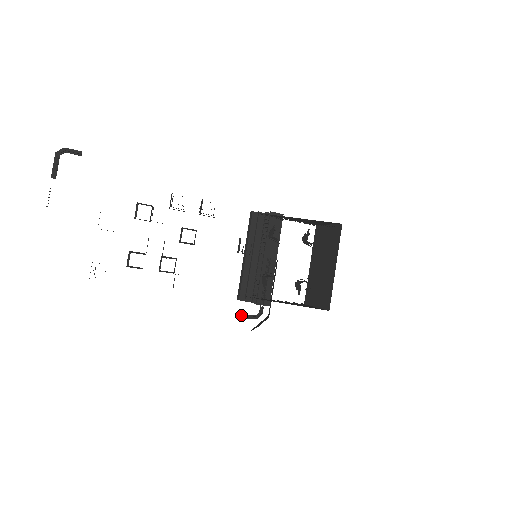
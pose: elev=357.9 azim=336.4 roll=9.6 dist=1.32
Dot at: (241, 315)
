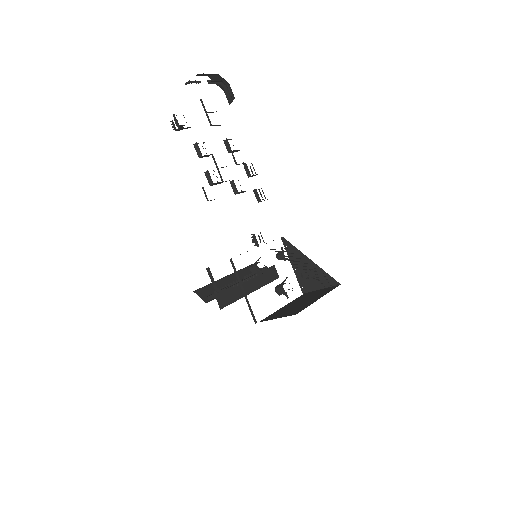
Dot at: (210, 272)
